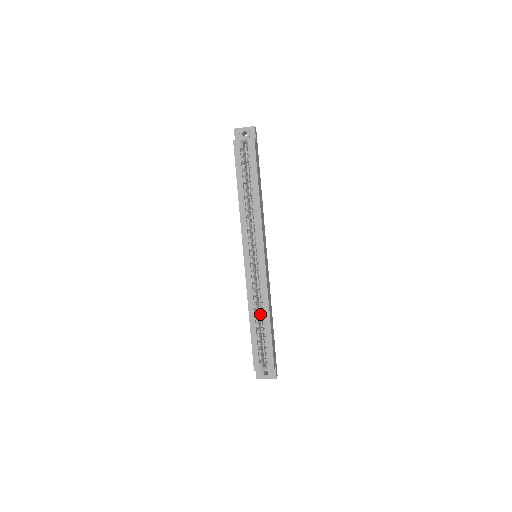
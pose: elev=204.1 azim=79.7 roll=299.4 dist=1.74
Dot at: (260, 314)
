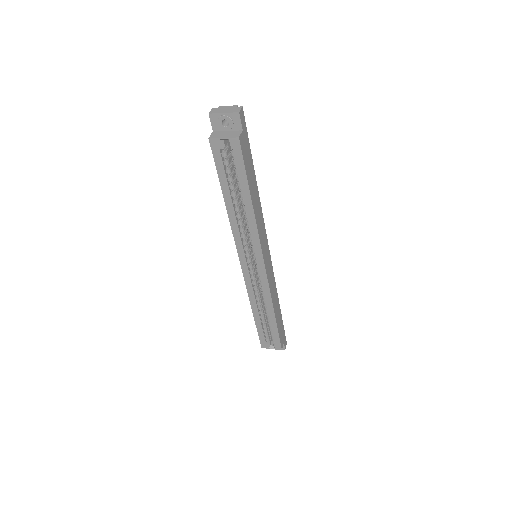
Dot at: occluded
